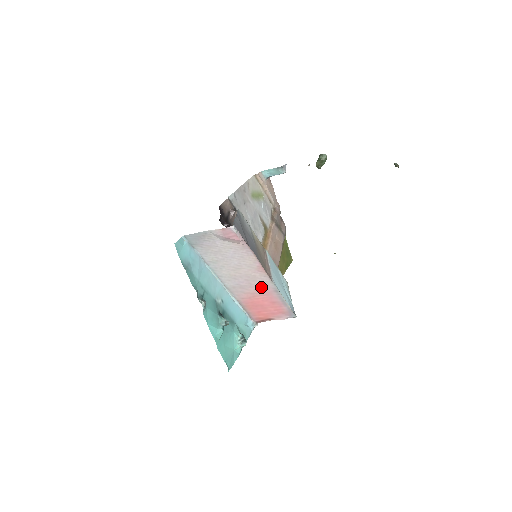
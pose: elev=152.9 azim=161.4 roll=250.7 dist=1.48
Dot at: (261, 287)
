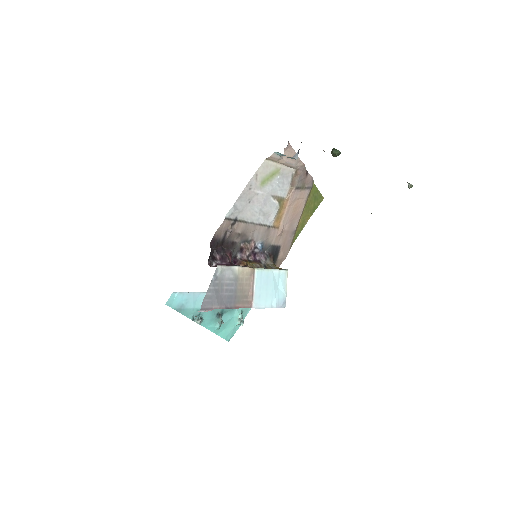
Dot at: occluded
